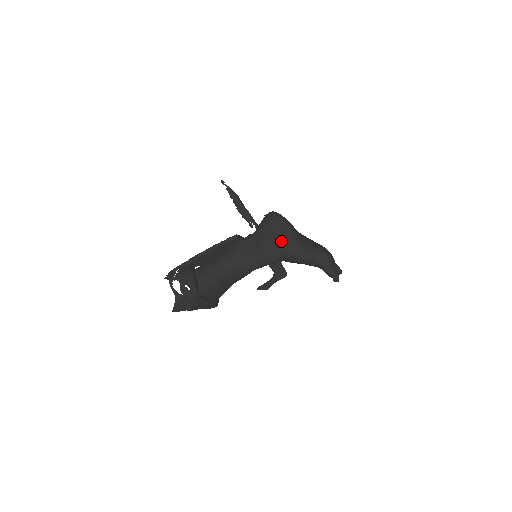
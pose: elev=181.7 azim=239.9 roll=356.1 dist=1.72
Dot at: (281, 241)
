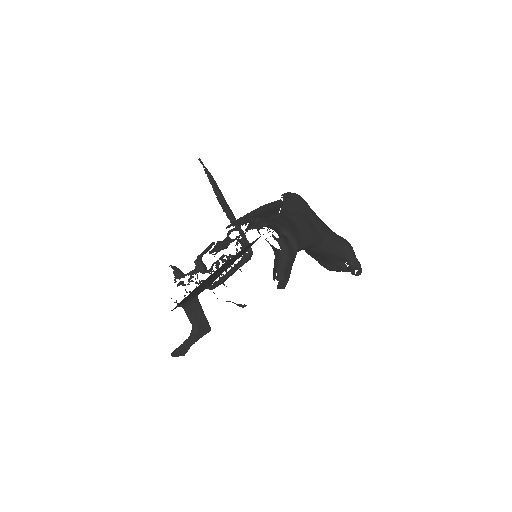
Dot at: (316, 219)
